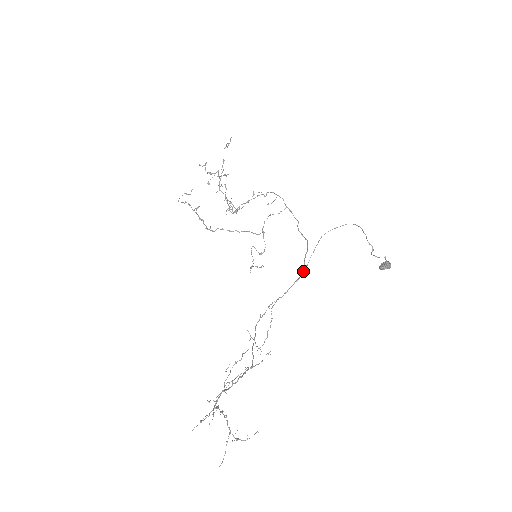
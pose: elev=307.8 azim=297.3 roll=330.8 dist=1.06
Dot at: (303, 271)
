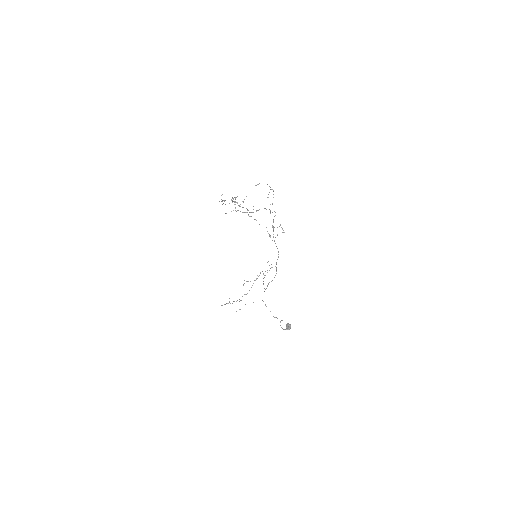
Dot at: occluded
